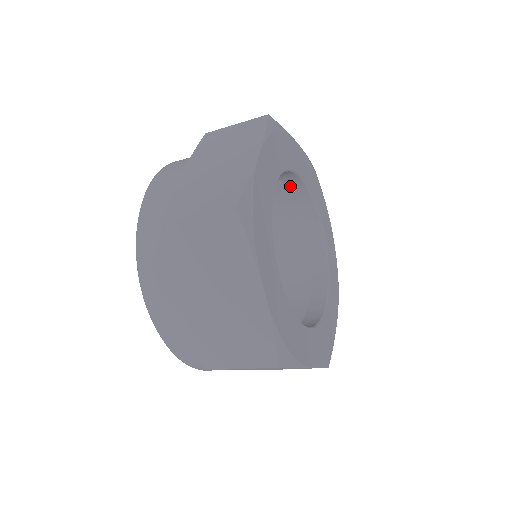
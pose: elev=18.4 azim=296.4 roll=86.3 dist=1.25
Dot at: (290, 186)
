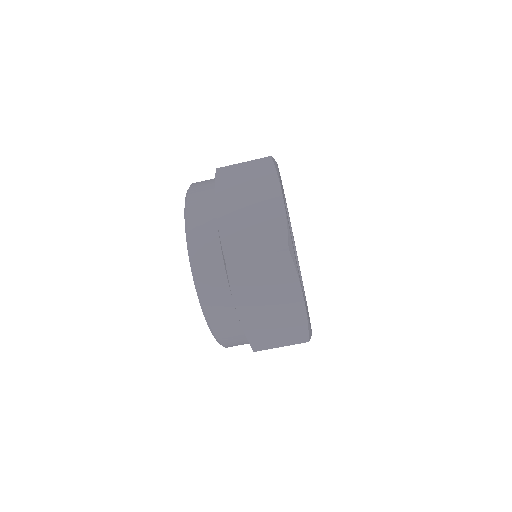
Dot at: occluded
